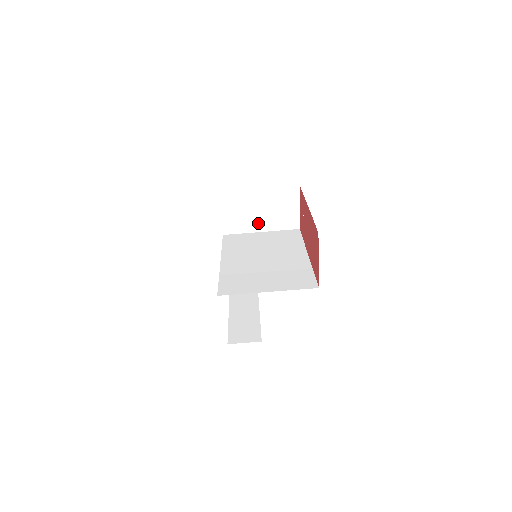
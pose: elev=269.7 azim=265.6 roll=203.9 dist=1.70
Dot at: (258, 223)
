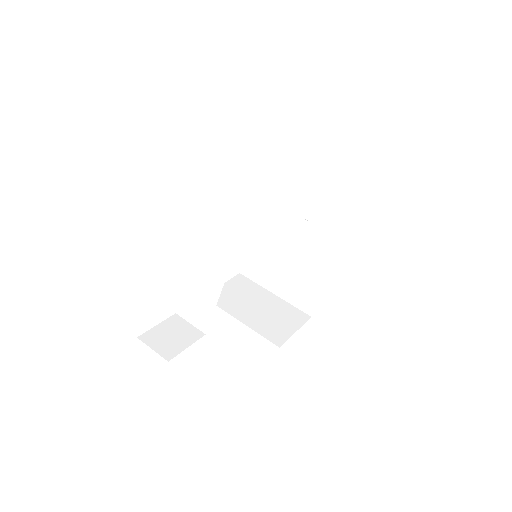
Dot at: (245, 313)
